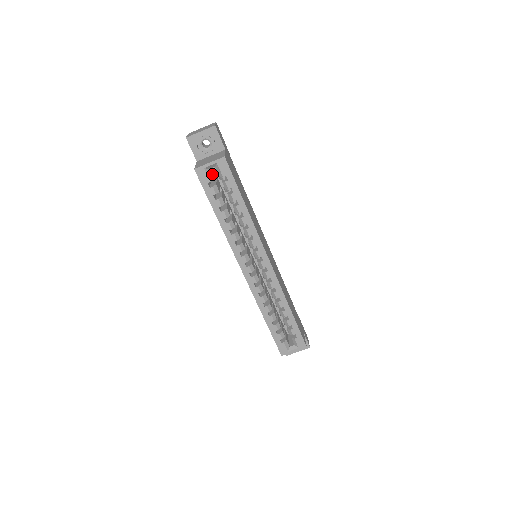
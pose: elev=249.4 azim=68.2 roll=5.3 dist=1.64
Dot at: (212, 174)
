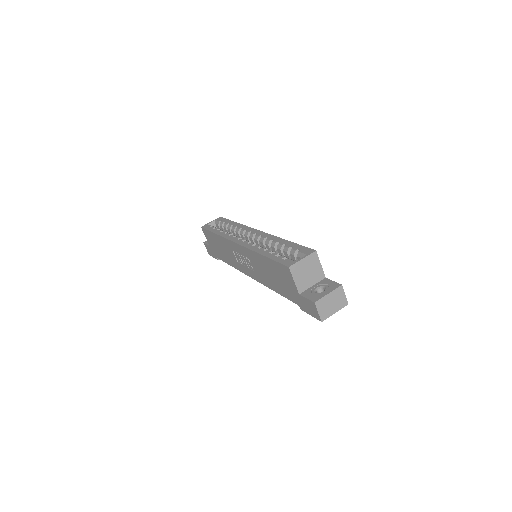
Dot at: occluded
